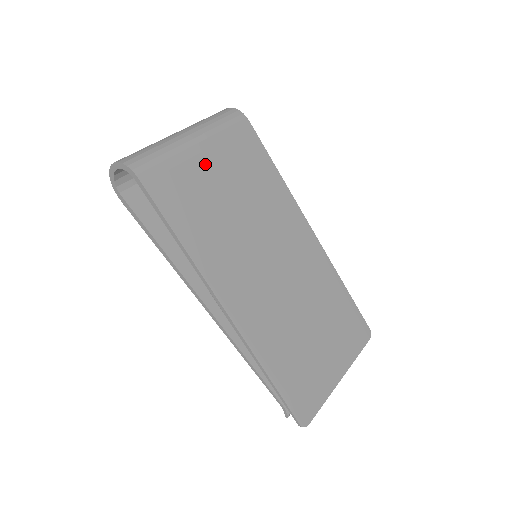
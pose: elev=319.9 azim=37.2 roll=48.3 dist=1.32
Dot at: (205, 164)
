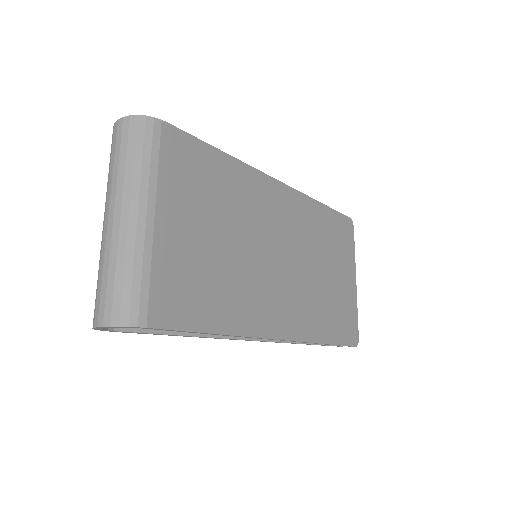
Dot at: (177, 232)
